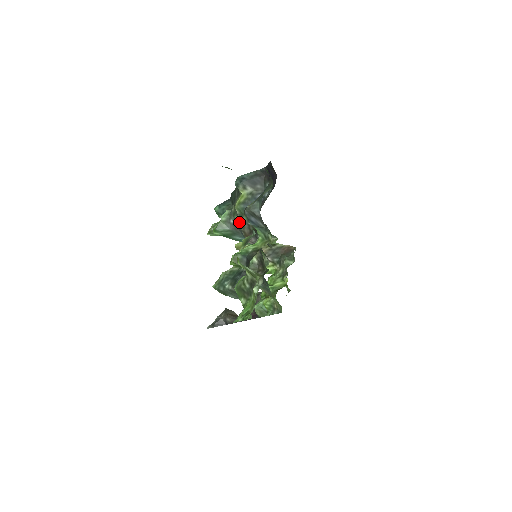
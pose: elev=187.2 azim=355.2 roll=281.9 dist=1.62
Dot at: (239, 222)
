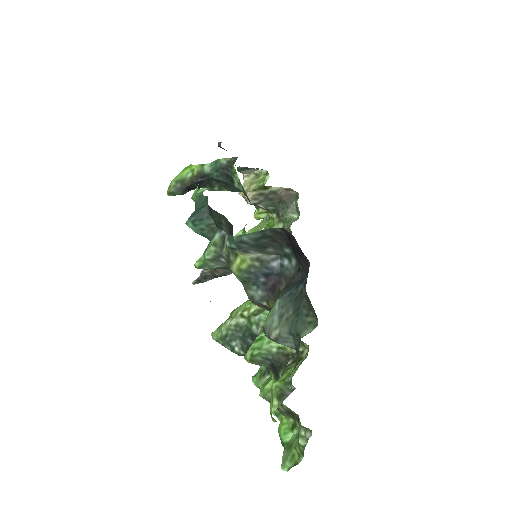
Dot at: occluded
